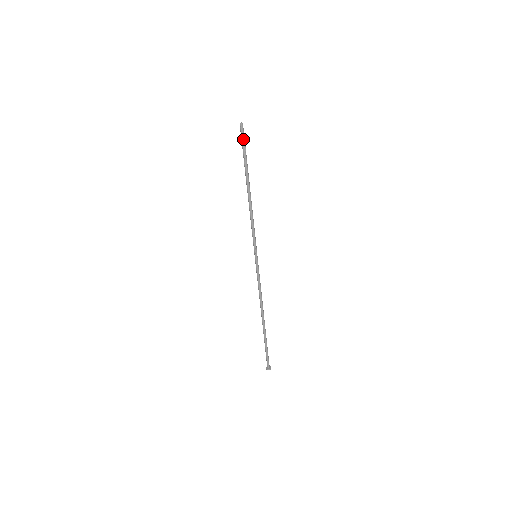
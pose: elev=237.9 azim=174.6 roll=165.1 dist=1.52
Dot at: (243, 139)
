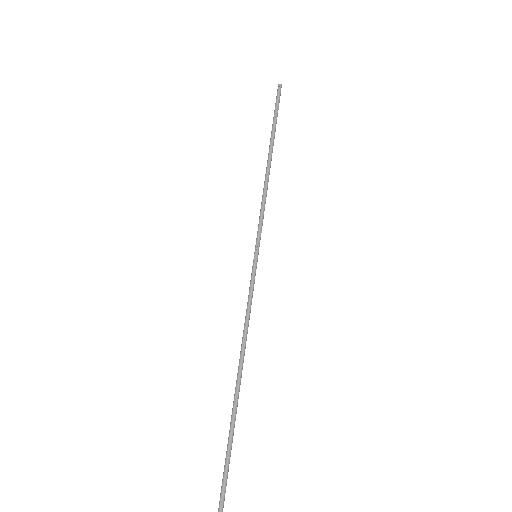
Dot at: (278, 100)
